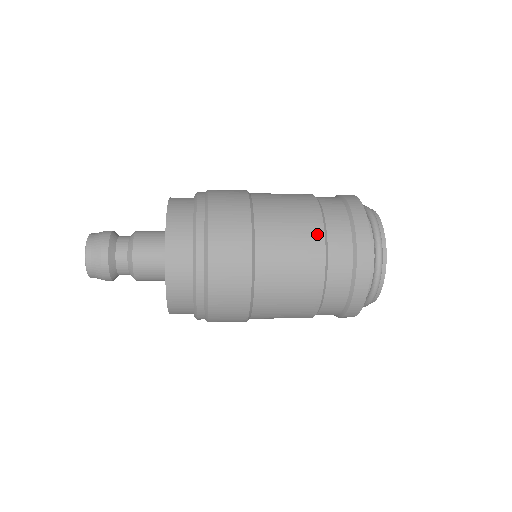
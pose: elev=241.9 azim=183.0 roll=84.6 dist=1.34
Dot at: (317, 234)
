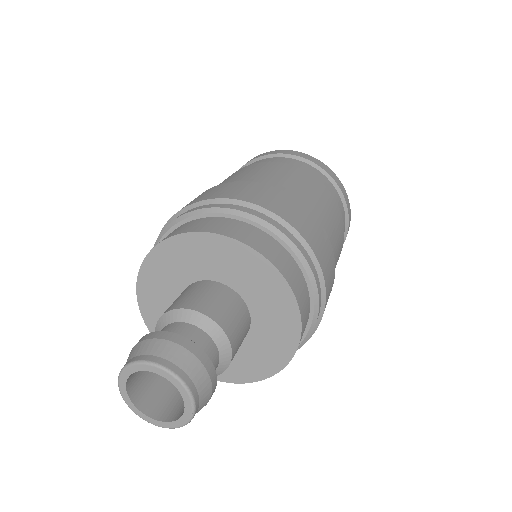
Dot at: occluded
